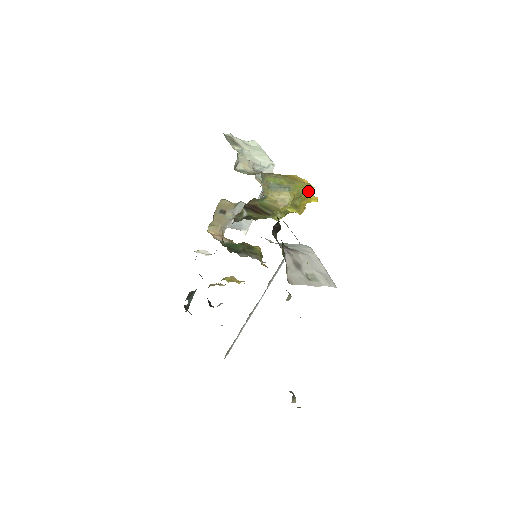
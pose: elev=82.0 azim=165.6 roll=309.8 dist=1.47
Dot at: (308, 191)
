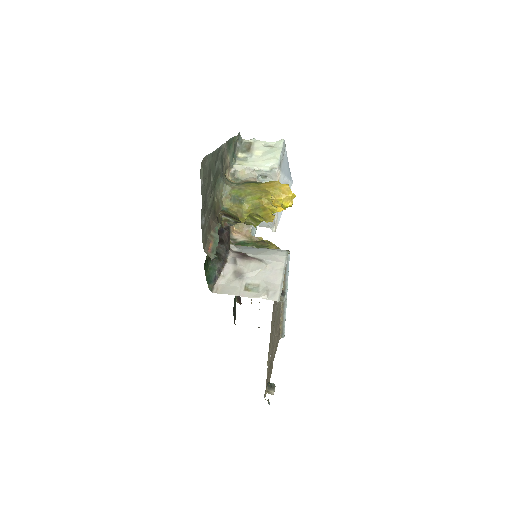
Dot at: (264, 202)
